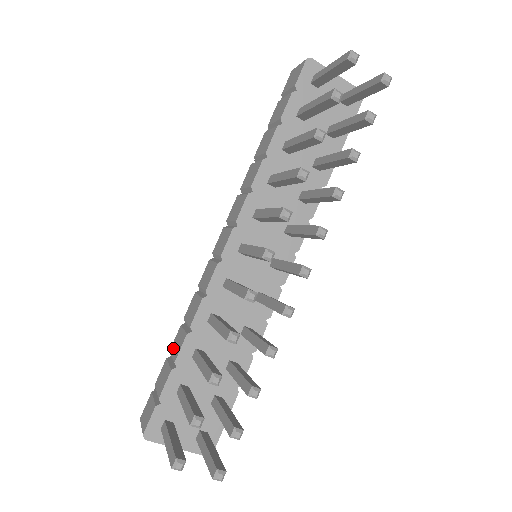
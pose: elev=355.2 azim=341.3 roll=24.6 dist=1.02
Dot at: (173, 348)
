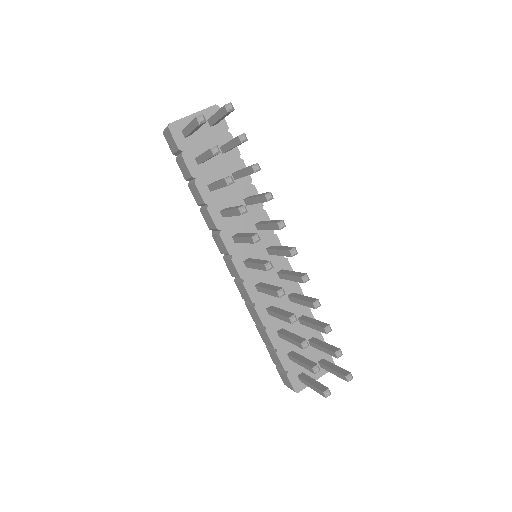
Dot at: (264, 340)
